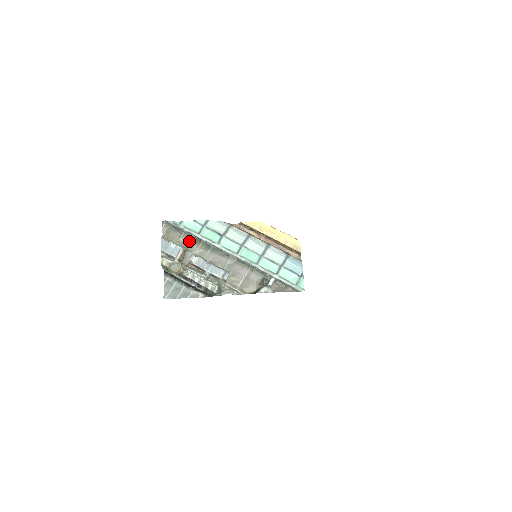
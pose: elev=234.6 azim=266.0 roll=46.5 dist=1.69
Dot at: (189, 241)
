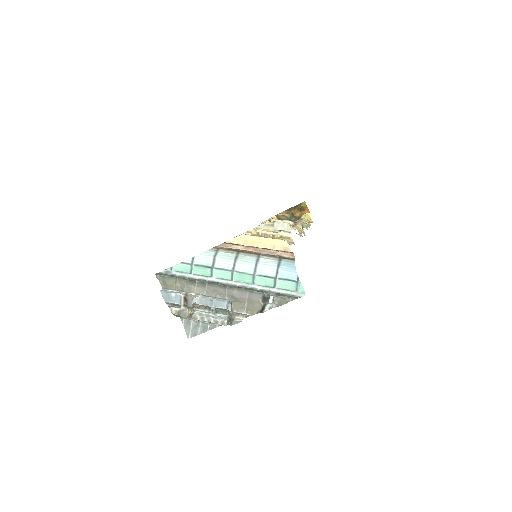
Dot at: (185, 284)
